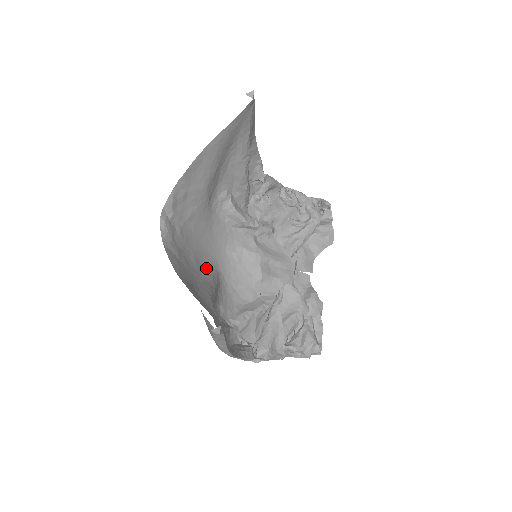
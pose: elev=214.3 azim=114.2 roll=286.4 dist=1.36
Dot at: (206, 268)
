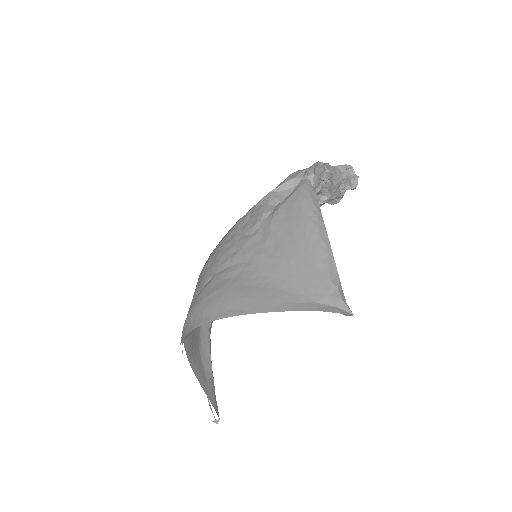
Dot at: occluded
